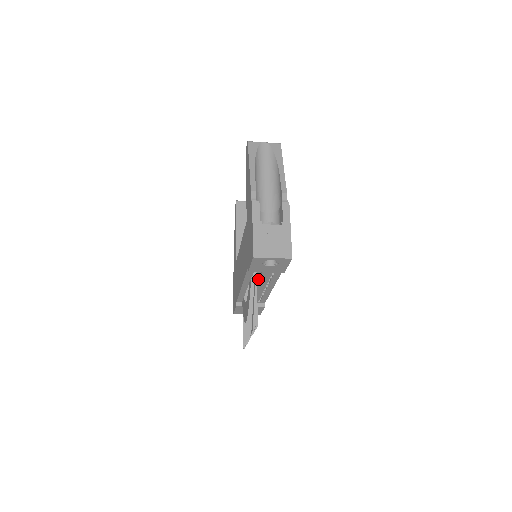
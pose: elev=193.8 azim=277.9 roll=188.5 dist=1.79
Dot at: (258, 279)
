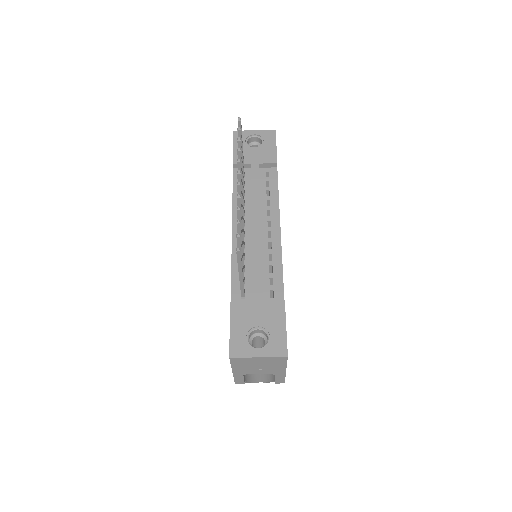
Dot at: (250, 196)
